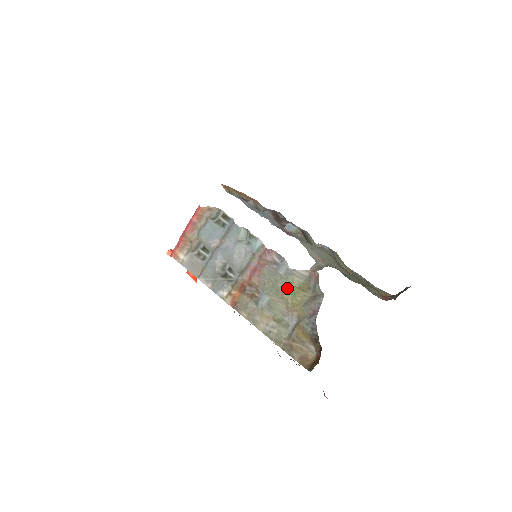
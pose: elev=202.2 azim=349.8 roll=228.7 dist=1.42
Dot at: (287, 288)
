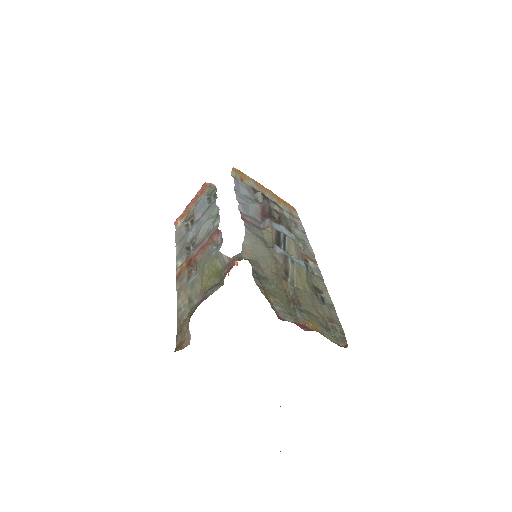
Dot at: (208, 270)
